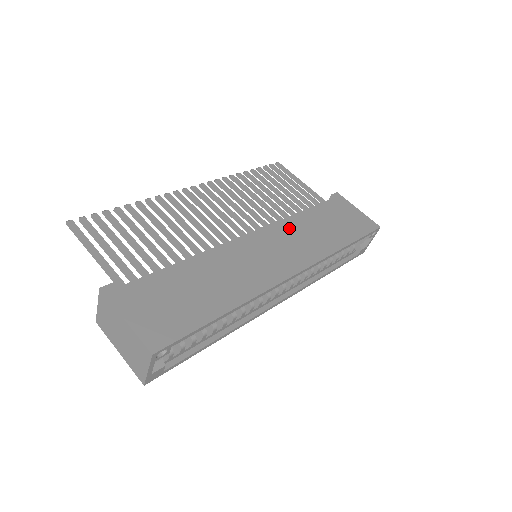
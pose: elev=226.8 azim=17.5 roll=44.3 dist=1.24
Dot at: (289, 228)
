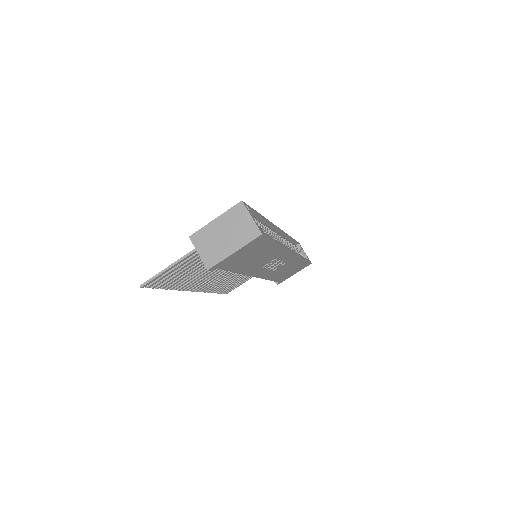
Dot at: occluded
